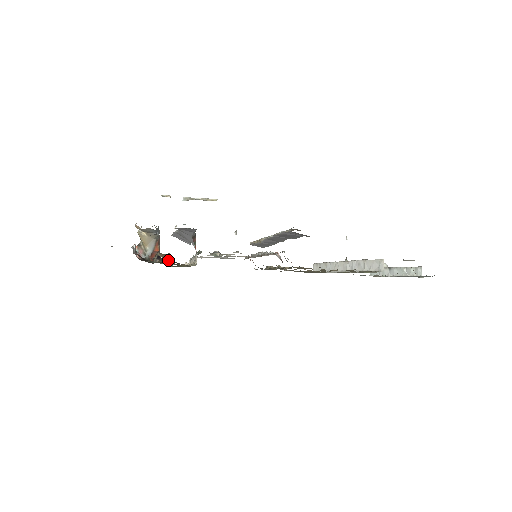
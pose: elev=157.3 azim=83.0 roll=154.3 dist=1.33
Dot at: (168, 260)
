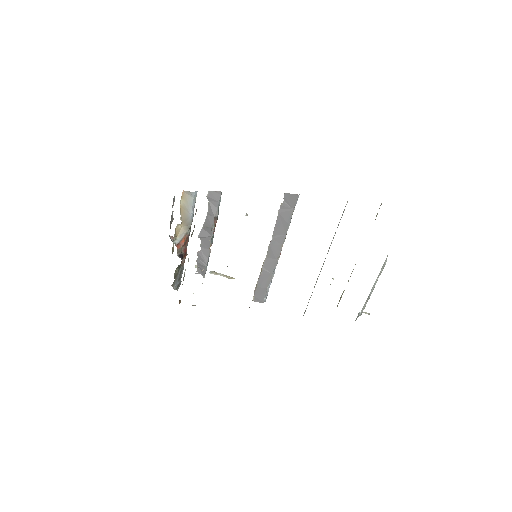
Dot at: occluded
